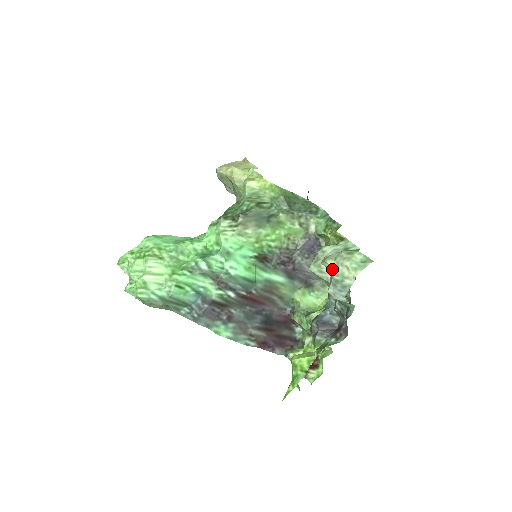
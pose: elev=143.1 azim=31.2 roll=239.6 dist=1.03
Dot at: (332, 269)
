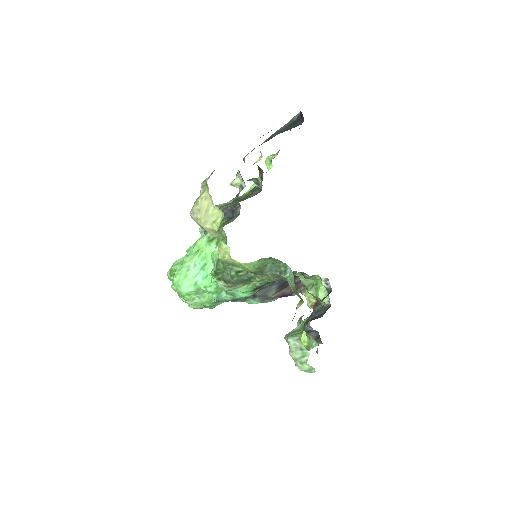
Dot at: occluded
